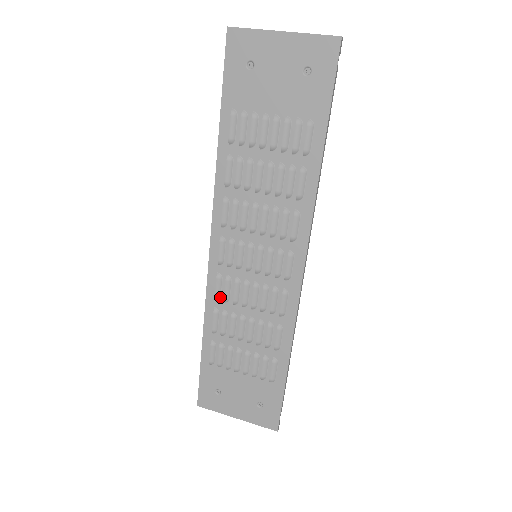
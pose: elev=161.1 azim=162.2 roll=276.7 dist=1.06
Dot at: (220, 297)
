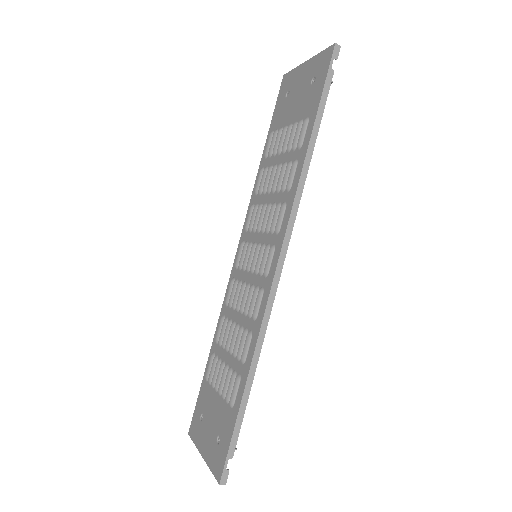
Dot at: (229, 303)
